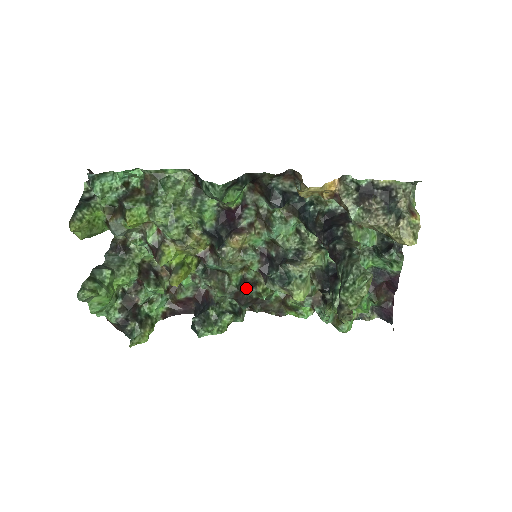
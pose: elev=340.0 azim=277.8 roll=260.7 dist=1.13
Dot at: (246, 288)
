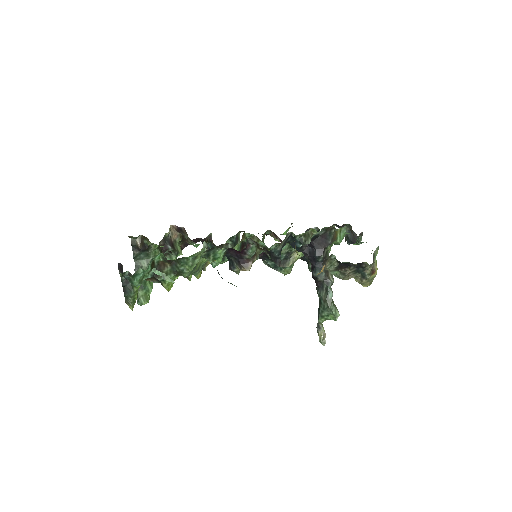
Dot at: (244, 246)
